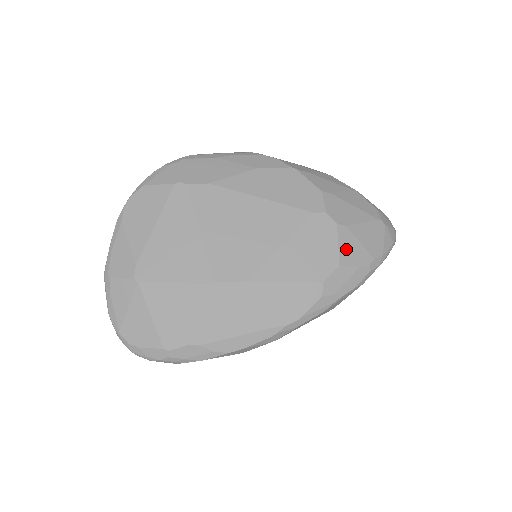
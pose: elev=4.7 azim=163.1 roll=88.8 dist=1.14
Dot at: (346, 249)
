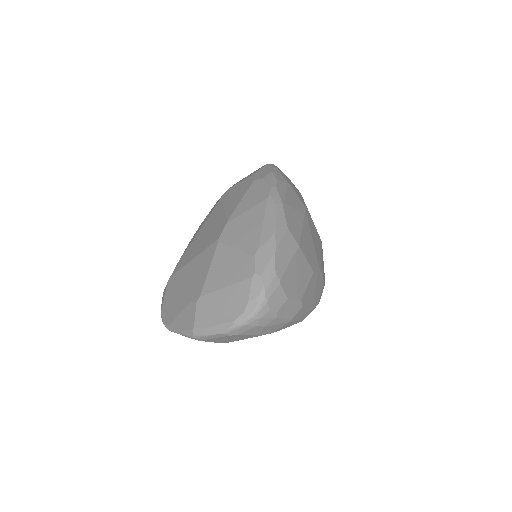
Dot at: (247, 177)
